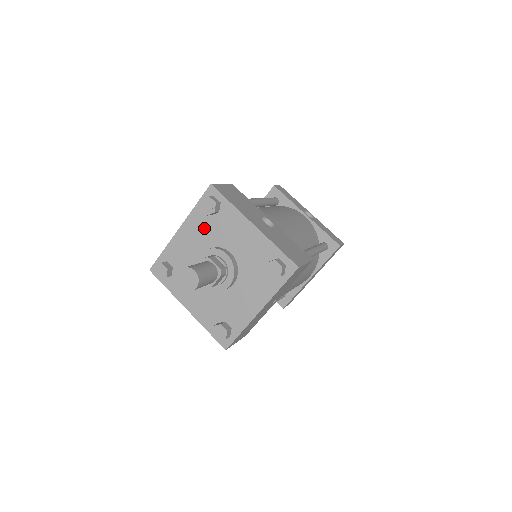
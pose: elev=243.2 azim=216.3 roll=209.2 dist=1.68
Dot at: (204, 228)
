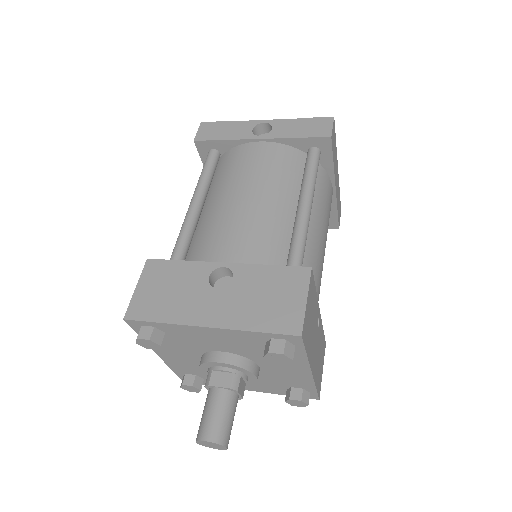
Dot at: (173, 347)
